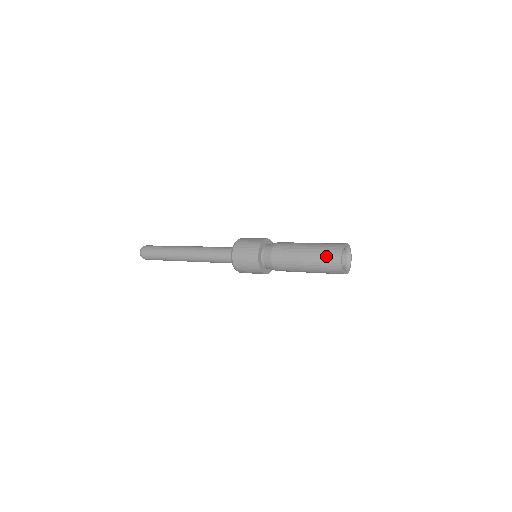
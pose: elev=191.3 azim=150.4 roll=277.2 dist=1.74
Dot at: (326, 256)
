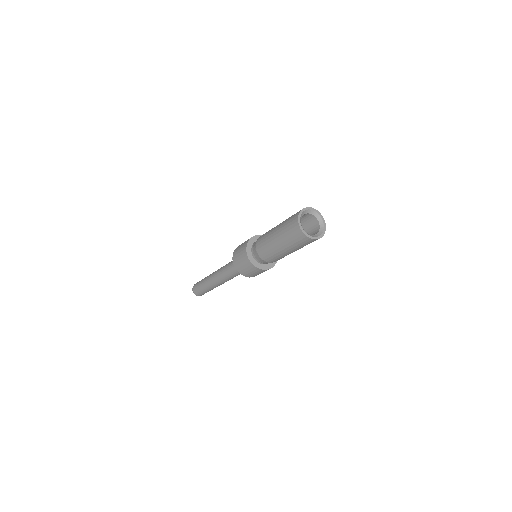
Dot at: (288, 224)
